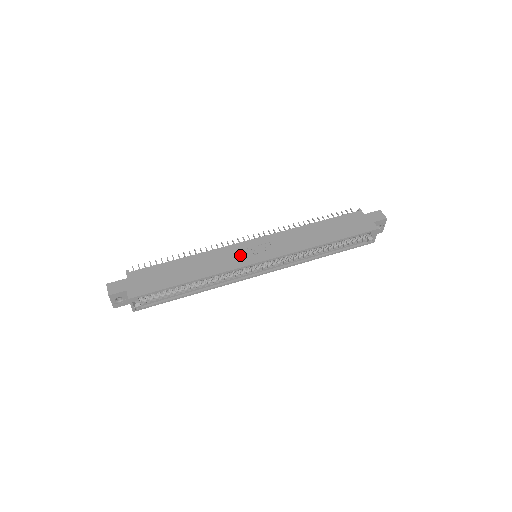
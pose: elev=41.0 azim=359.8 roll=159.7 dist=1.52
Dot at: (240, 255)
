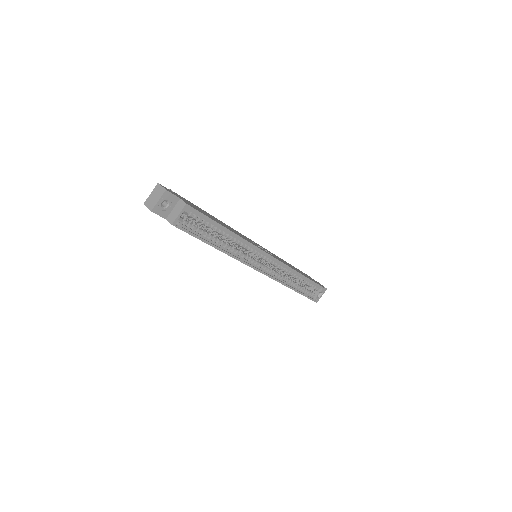
Dot at: (254, 243)
